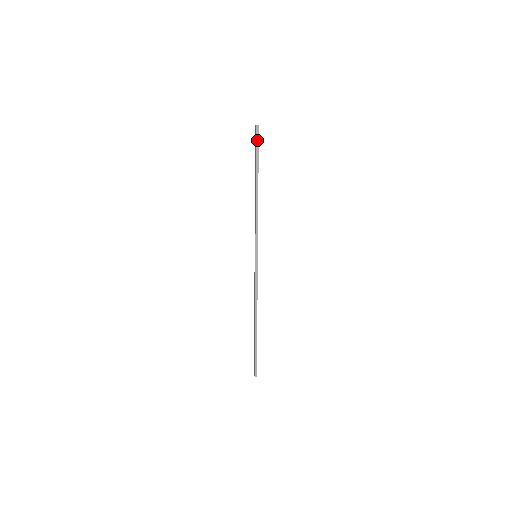
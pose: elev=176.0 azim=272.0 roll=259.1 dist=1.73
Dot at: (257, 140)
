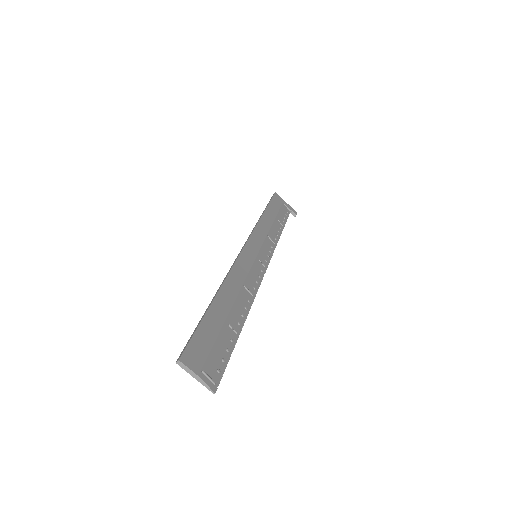
Dot at: occluded
